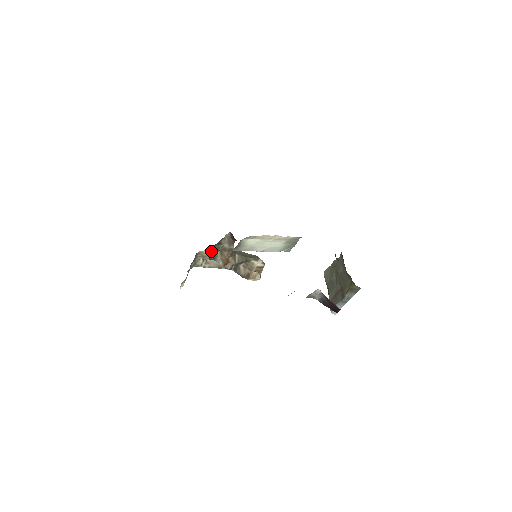
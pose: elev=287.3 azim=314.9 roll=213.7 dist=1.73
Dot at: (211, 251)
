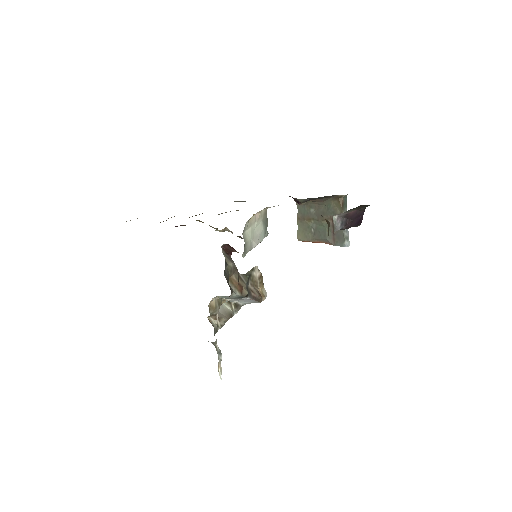
Dot at: occluded
